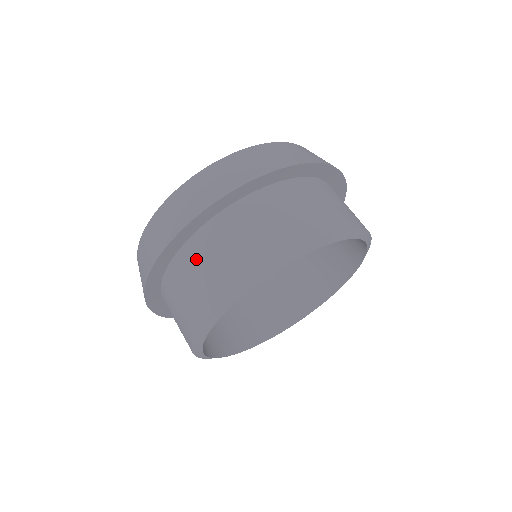
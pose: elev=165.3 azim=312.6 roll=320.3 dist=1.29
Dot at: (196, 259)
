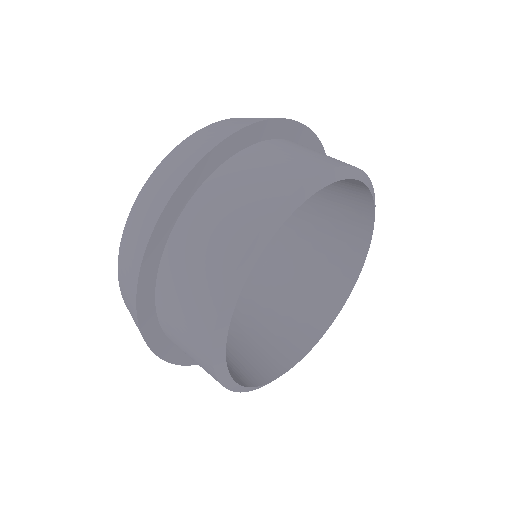
Dot at: (171, 304)
